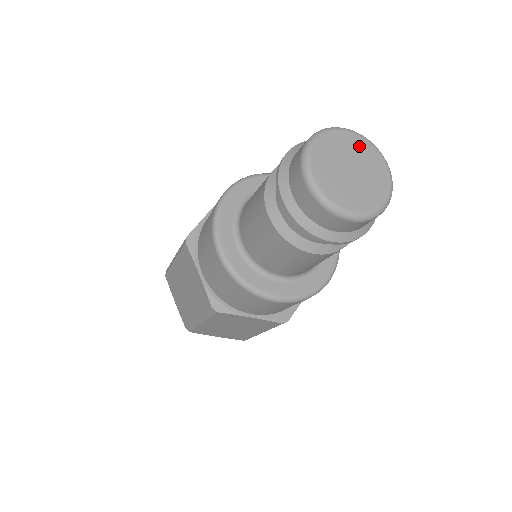
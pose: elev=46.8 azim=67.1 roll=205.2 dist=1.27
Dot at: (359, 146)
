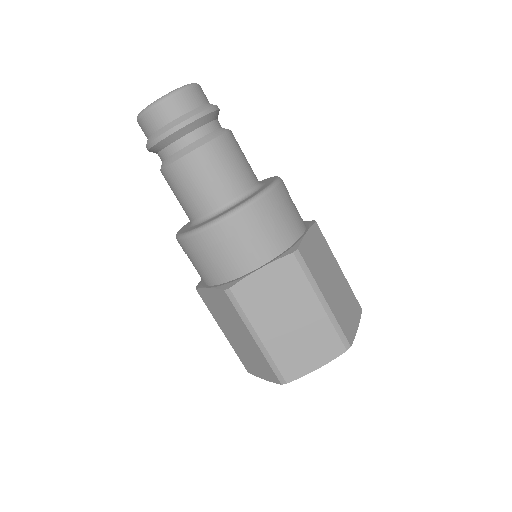
Dot at: occluded
